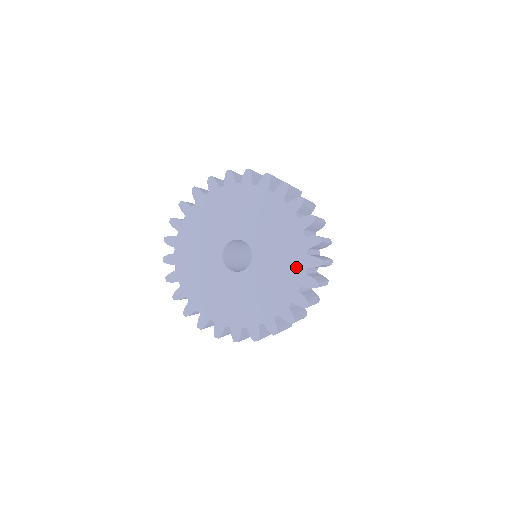
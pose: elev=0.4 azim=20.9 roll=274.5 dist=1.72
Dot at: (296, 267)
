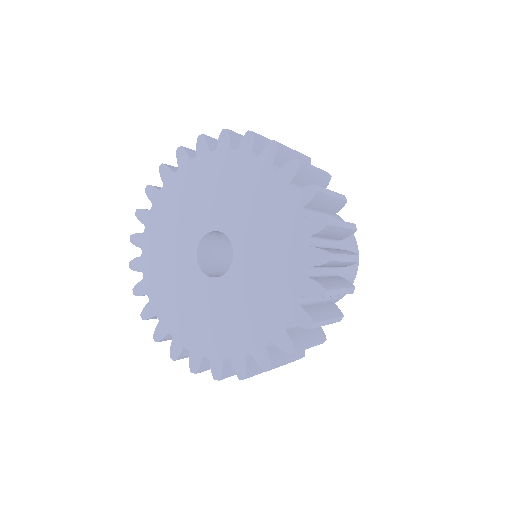
Dot at: (245, 339)
